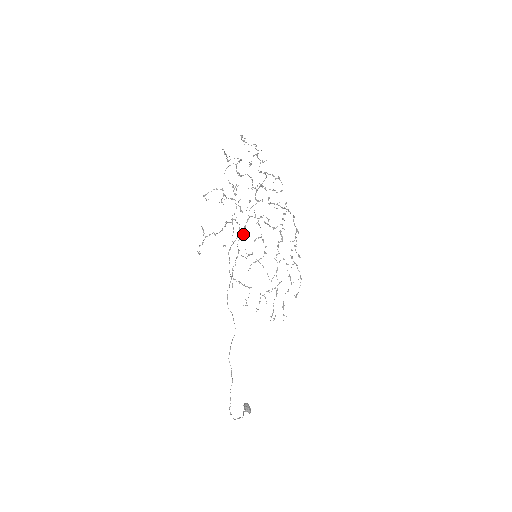
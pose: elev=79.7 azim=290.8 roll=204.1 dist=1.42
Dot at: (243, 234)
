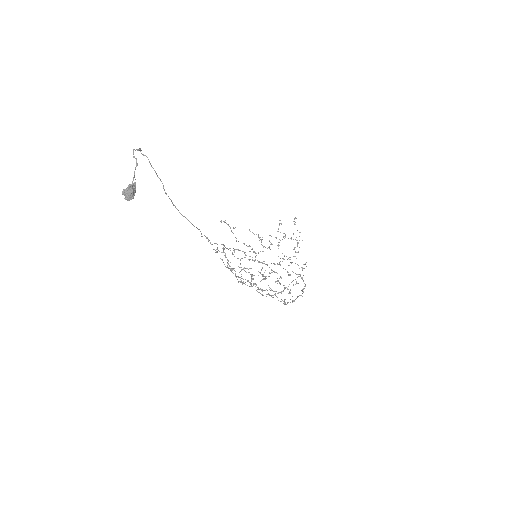
Dot at: occluded
